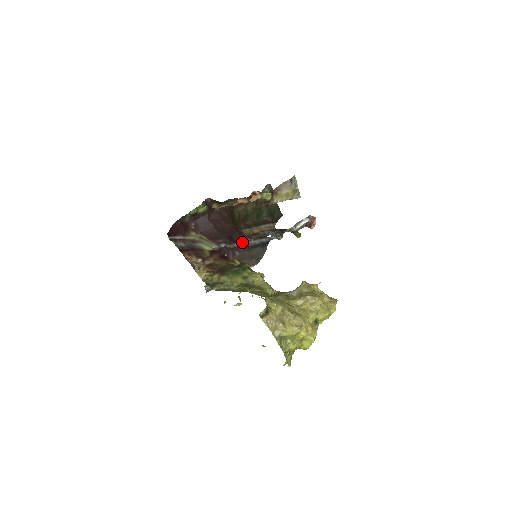
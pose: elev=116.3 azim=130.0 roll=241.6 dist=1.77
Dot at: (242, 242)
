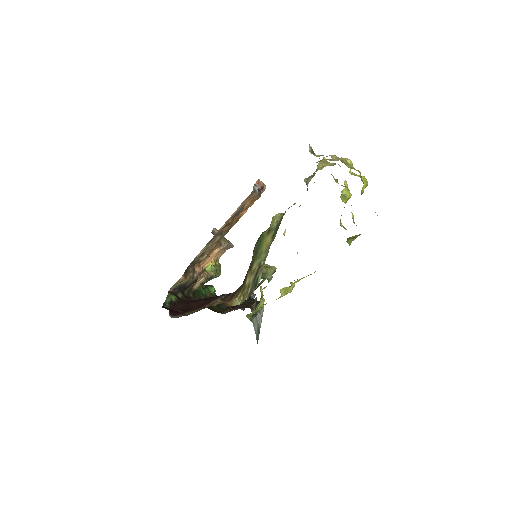
Dot at: occluded
